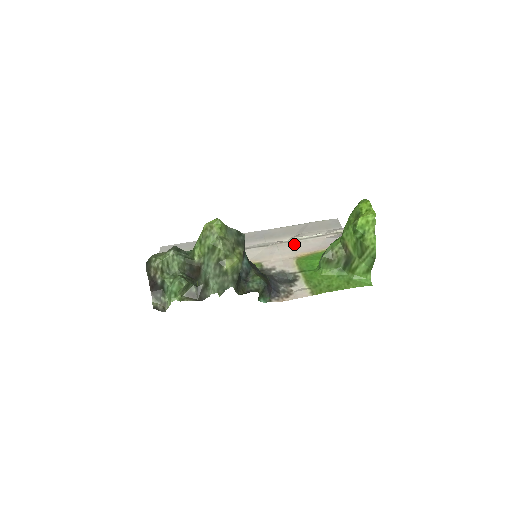
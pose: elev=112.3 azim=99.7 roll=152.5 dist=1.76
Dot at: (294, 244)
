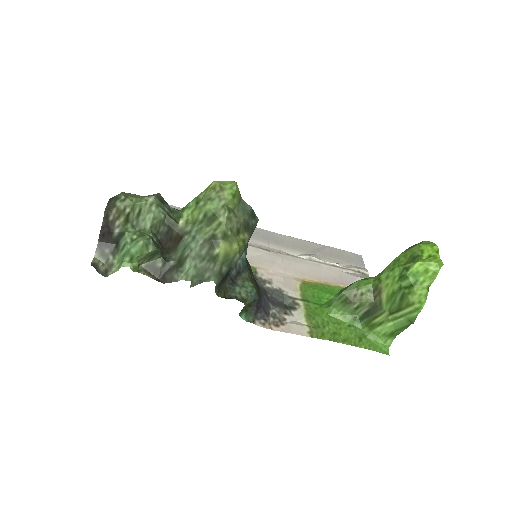
Dot at: (303, 263)
